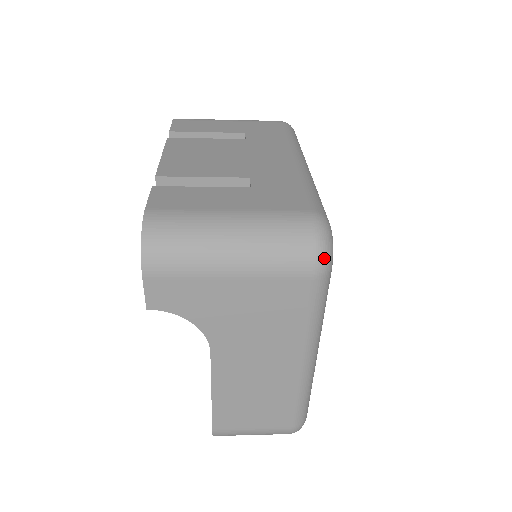
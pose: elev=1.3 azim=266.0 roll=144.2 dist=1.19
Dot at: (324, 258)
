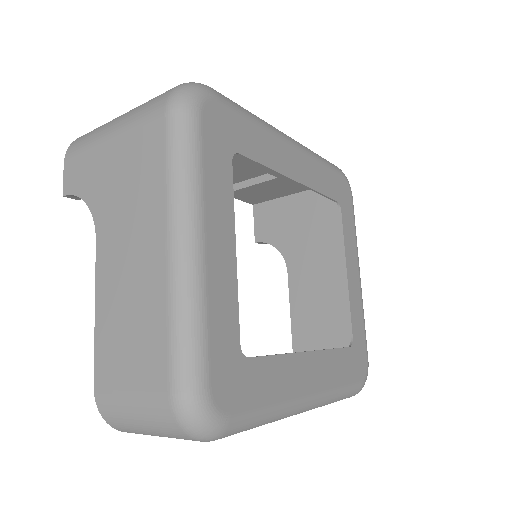
Dot at: (178, 94)
